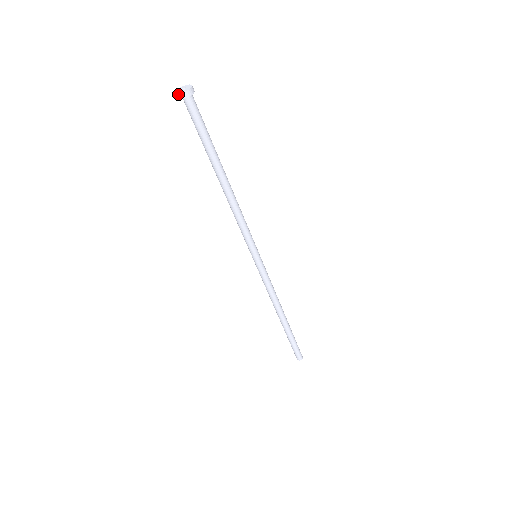
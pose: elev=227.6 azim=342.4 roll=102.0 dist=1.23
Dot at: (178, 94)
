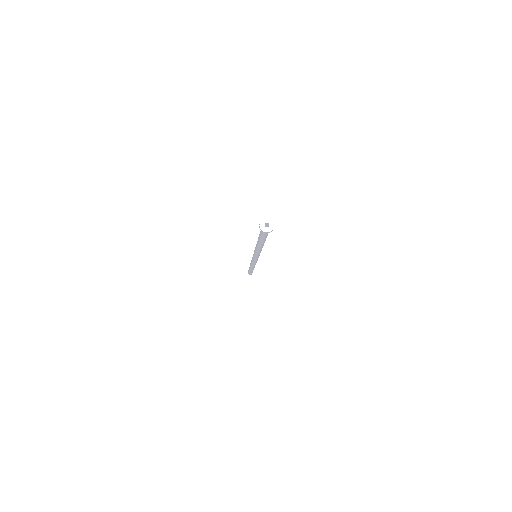
Dot at: (261, 229)
